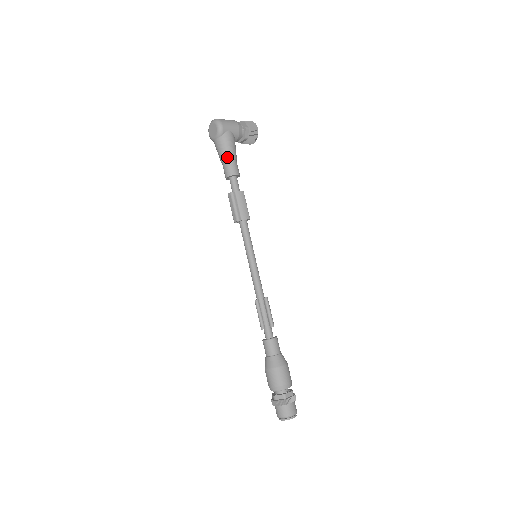
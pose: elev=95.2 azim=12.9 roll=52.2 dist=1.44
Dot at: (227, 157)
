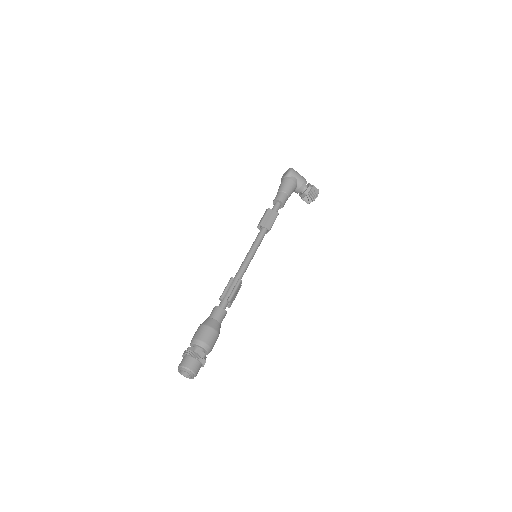
Dot at: (282, 189)
